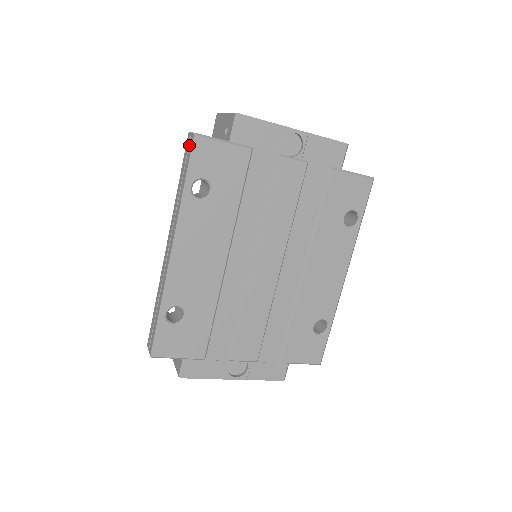
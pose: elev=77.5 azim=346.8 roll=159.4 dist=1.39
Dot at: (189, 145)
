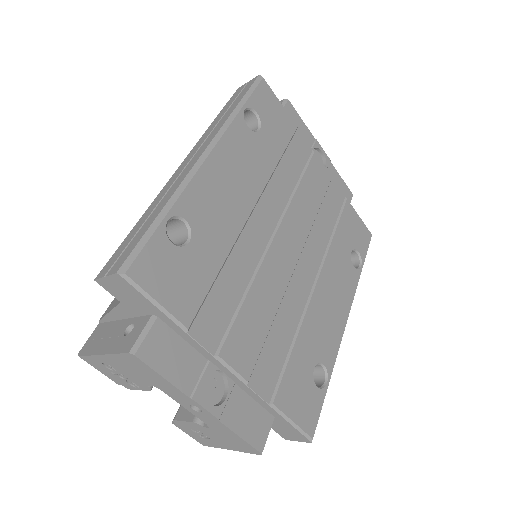
Dot at: (245, 87)
